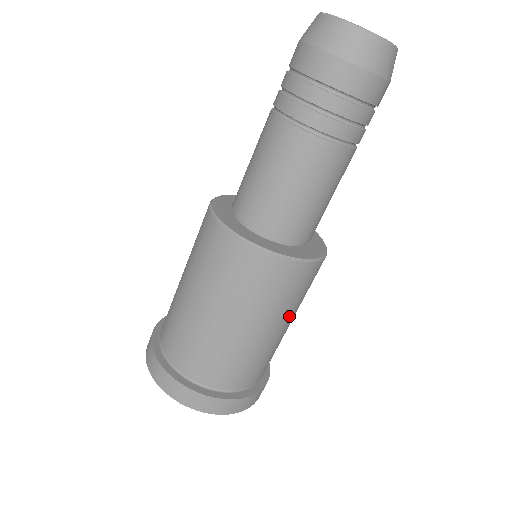
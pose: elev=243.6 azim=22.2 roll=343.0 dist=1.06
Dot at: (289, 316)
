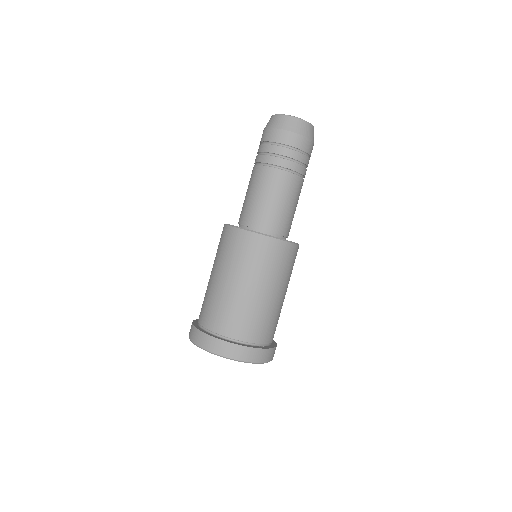
Dot at: (283, 285)
